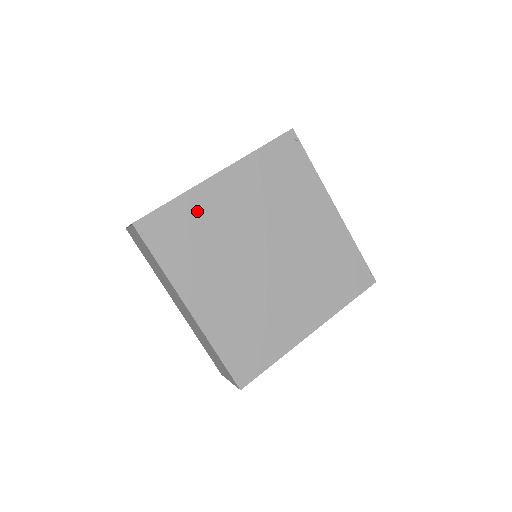
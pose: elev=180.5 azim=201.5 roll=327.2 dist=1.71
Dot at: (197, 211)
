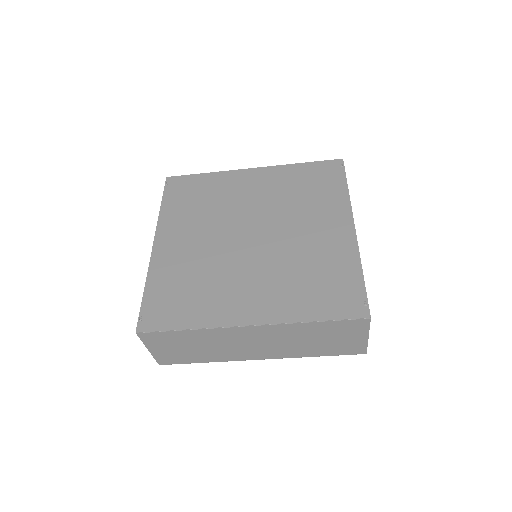
Dot at: (217, 185)
